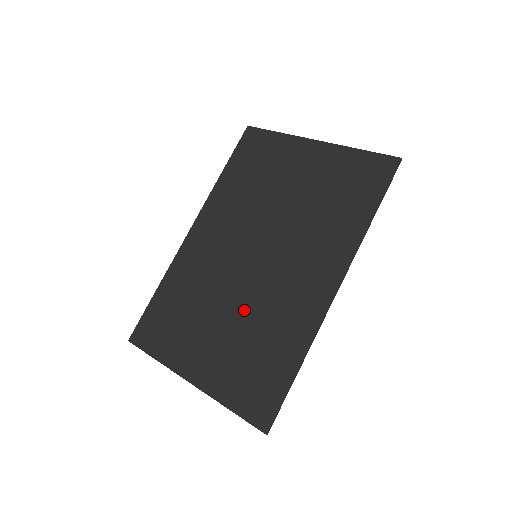
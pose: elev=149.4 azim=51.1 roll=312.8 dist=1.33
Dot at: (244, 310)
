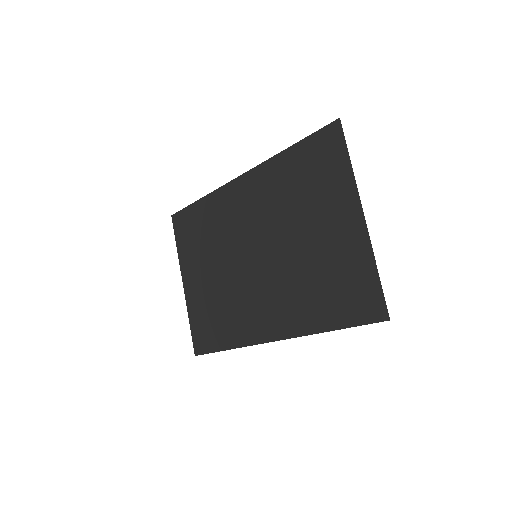
Dot at: (227, 282)
